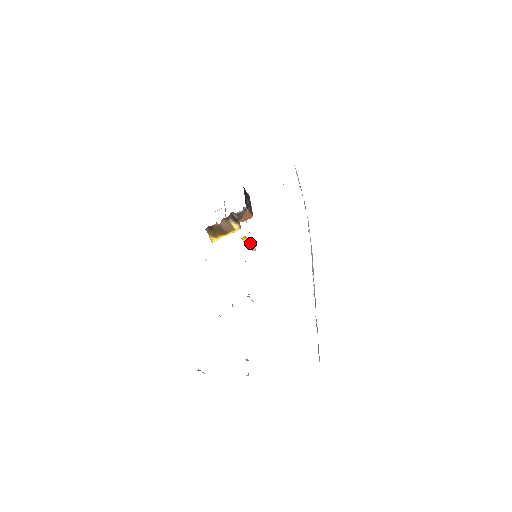
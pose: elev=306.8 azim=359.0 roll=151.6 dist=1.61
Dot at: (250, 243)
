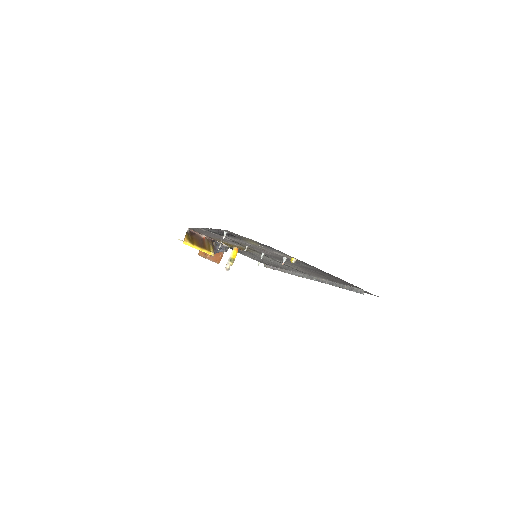
Dot at: (233, 259)
